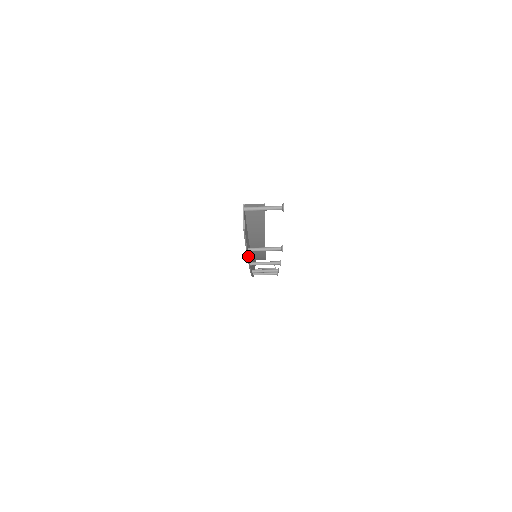
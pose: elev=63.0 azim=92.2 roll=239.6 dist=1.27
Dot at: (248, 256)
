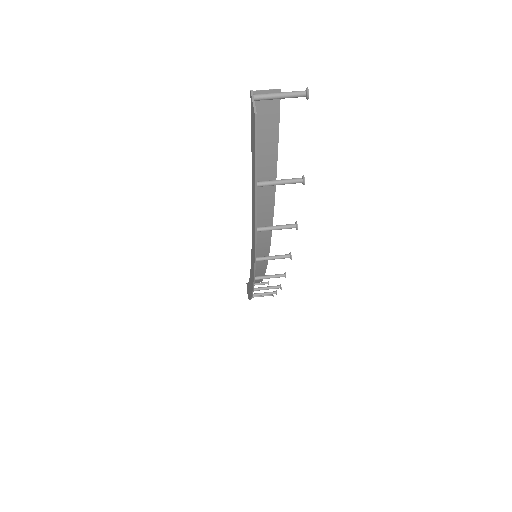
Dot at: (256, 197)
